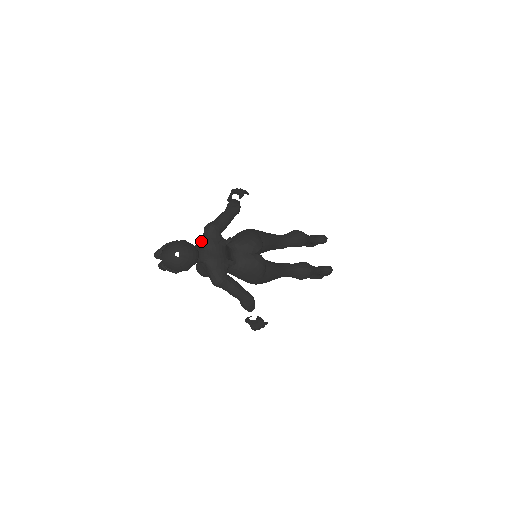
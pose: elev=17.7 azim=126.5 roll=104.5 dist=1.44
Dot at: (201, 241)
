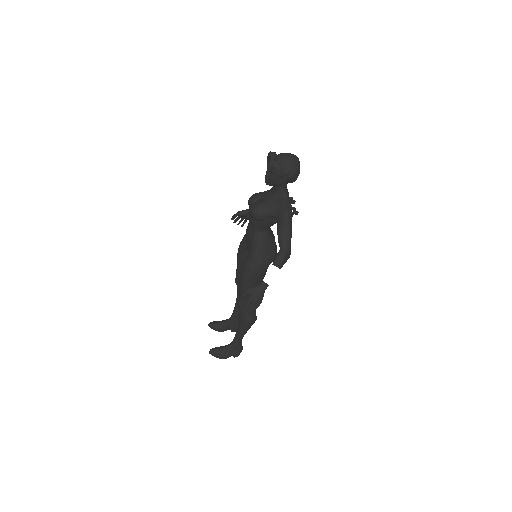
Dot at: occluded
